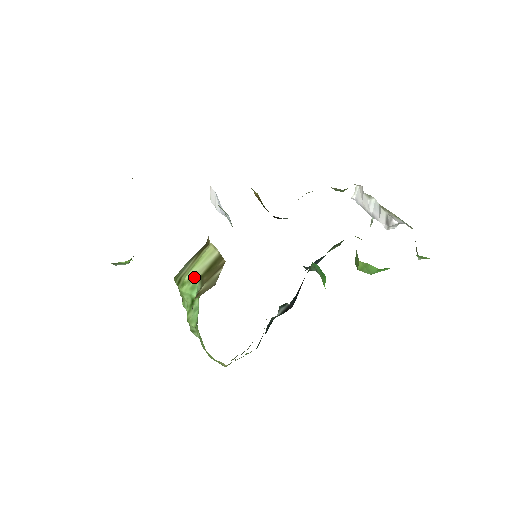
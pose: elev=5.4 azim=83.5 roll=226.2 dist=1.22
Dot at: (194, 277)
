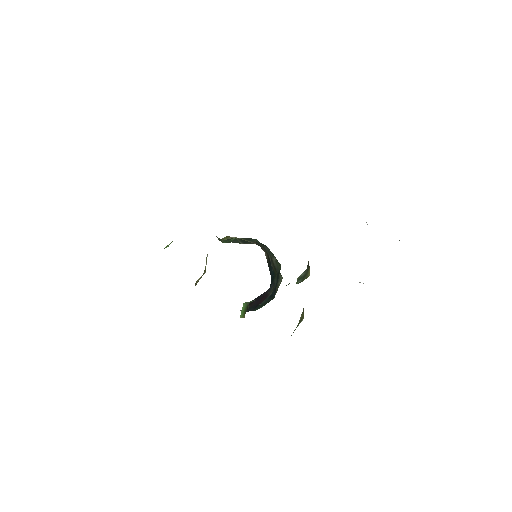
Dot at: occluded
